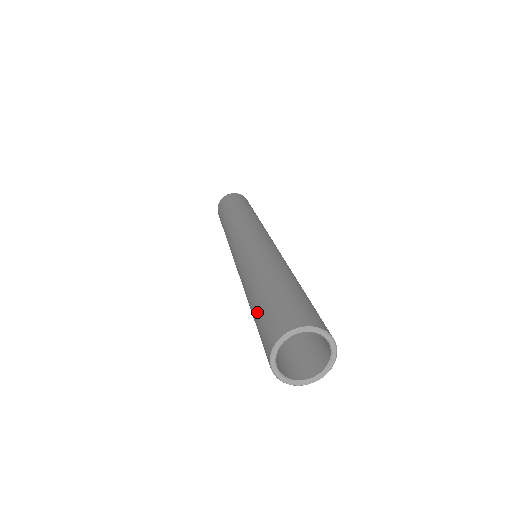
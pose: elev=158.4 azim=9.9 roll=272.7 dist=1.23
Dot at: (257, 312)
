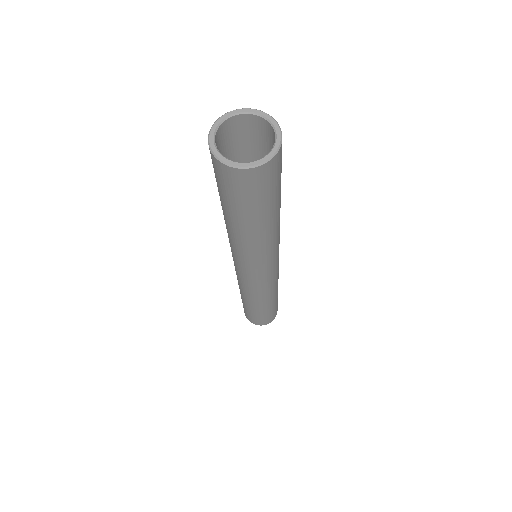
Dot at: occluded
